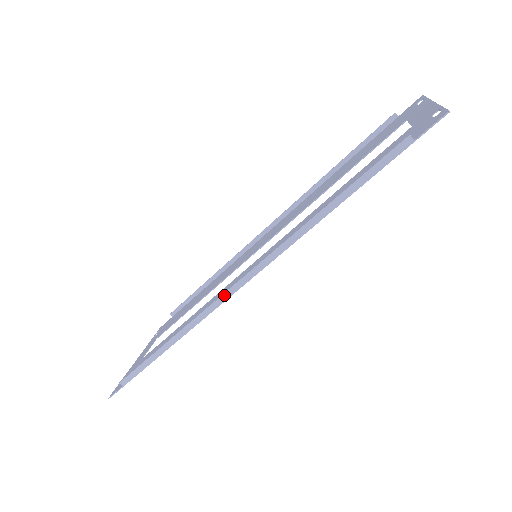
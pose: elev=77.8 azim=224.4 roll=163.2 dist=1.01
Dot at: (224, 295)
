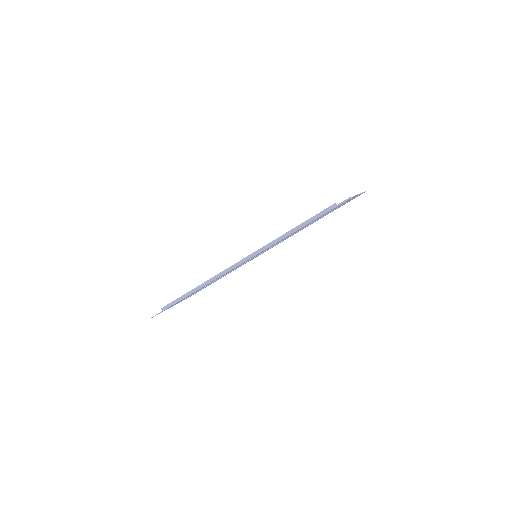
Dot at: (232, 266)
